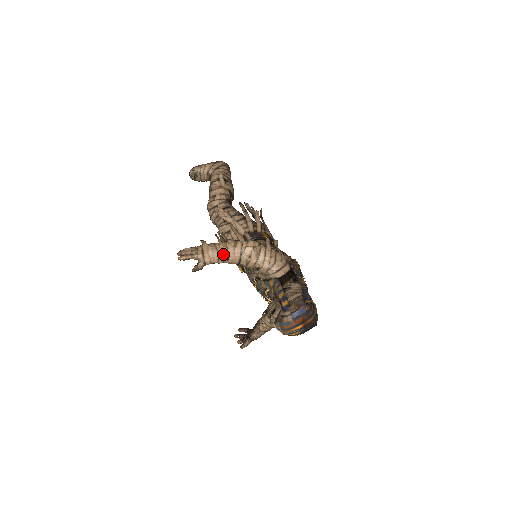
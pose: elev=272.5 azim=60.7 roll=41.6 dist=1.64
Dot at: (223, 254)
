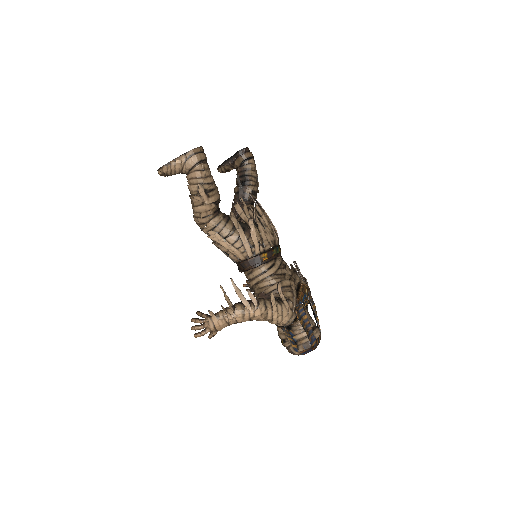
Dot at: (233, 323)
